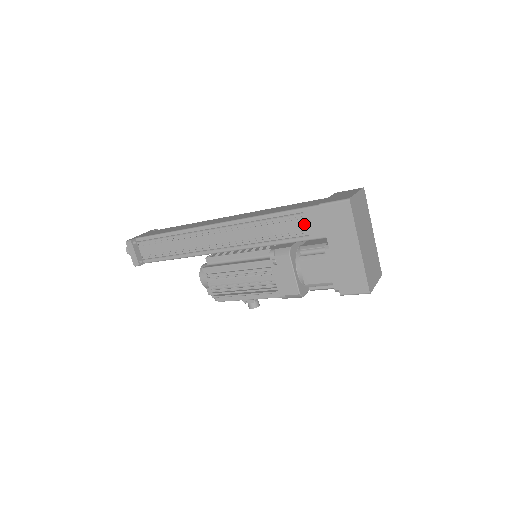
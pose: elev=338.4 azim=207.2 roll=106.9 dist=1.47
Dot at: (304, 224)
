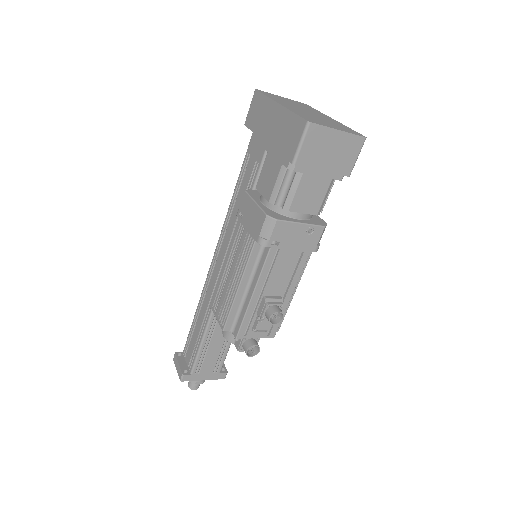
Dot at: (252, 160)
